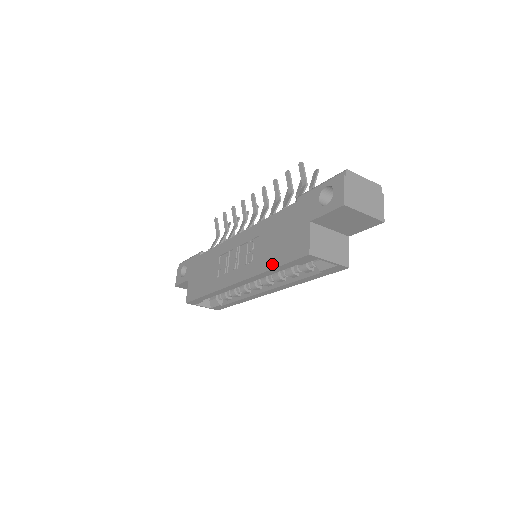
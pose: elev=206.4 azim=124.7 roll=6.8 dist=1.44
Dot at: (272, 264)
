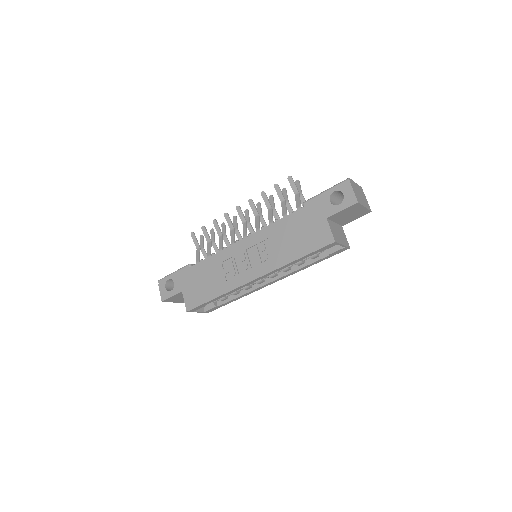
Dot at: (295, 256)
